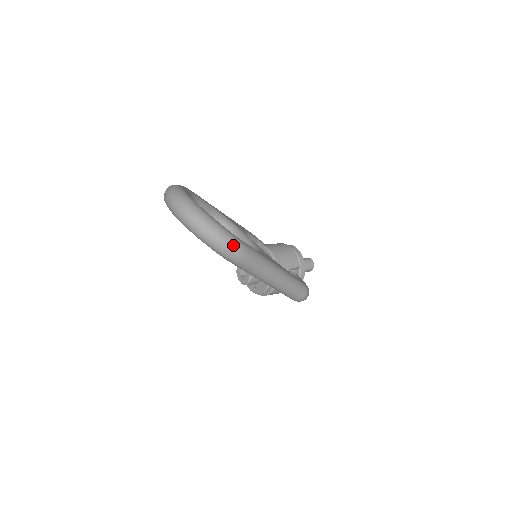
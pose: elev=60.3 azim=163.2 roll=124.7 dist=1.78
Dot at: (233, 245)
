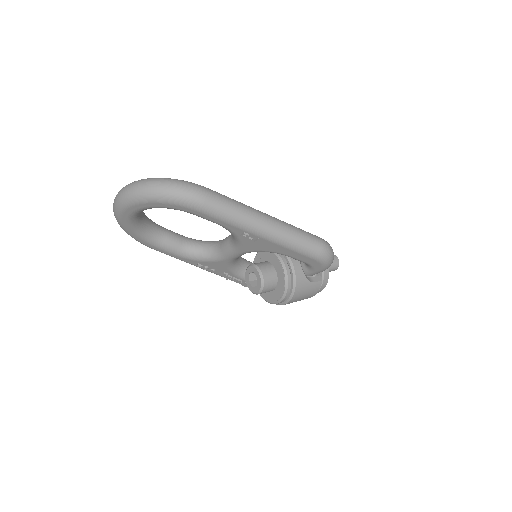
Dot at: (184, 183)
